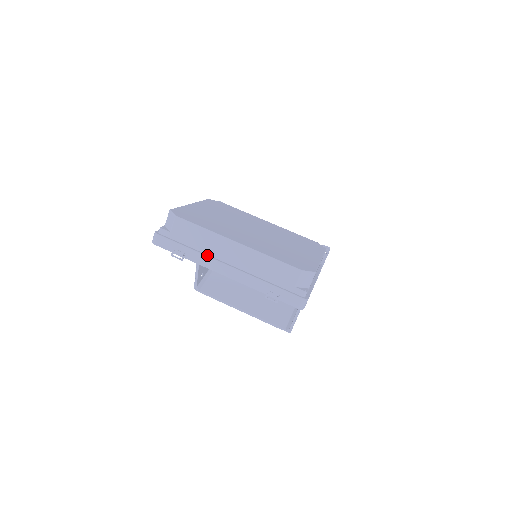
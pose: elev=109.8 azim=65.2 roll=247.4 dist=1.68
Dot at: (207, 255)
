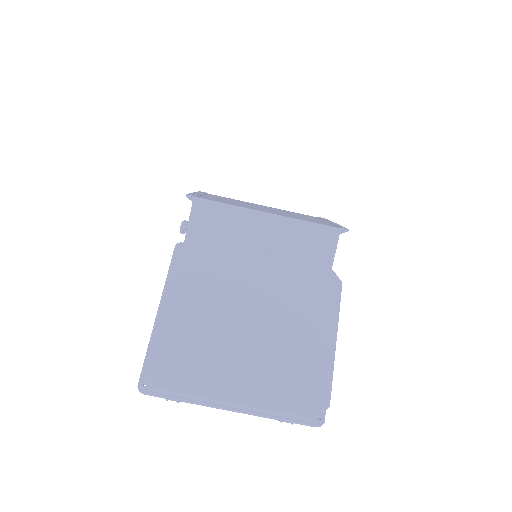
Dot at: (205, 403)
